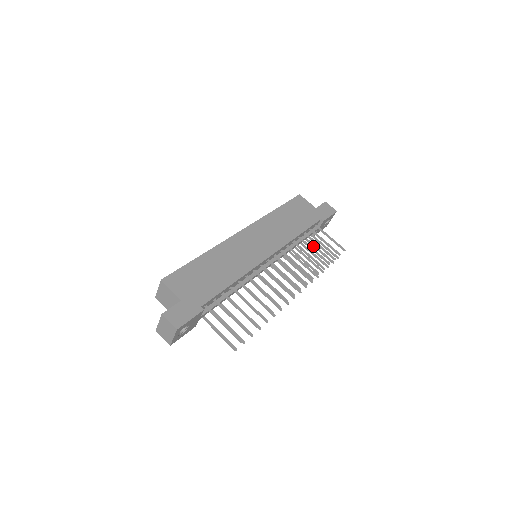
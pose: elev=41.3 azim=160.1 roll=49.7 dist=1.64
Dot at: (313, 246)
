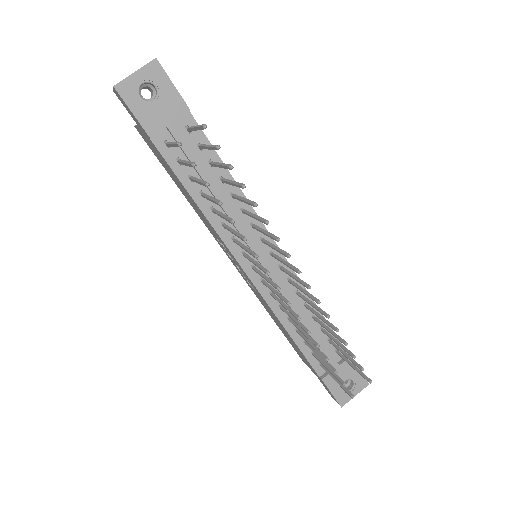
Dot at: (321, 362)
